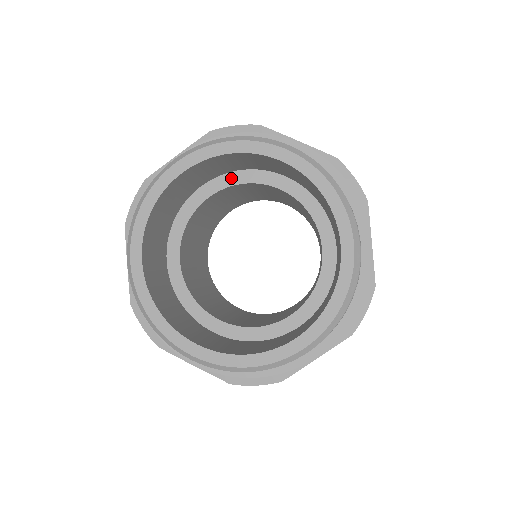
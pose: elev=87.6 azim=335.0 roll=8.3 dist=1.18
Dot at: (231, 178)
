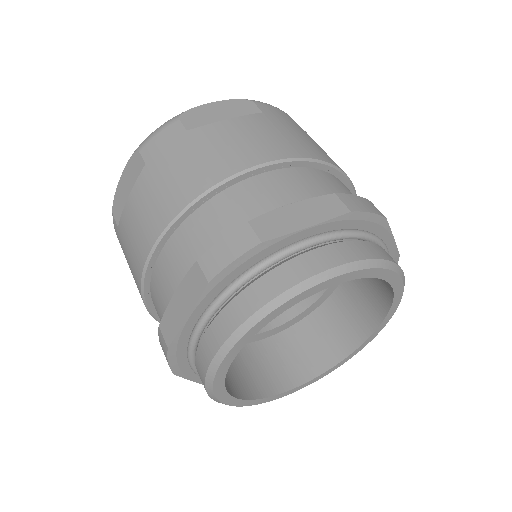
Dot at: occluded
